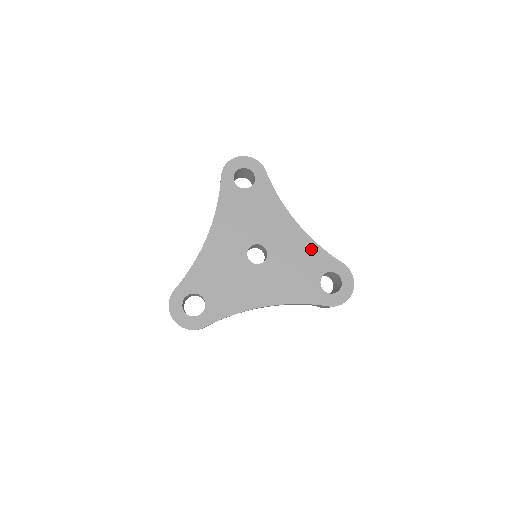
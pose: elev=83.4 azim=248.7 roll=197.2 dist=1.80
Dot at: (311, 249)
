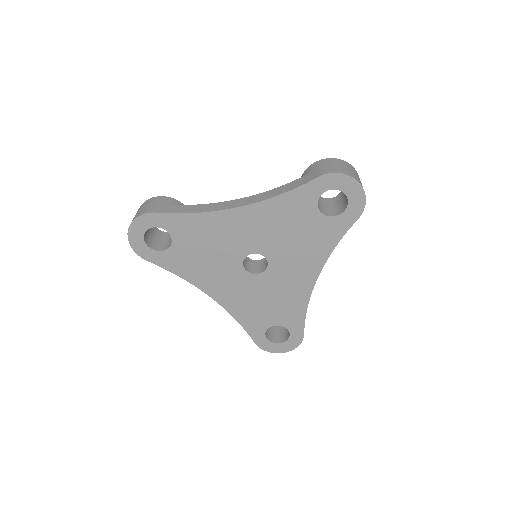
Dot at: (298, 305)
